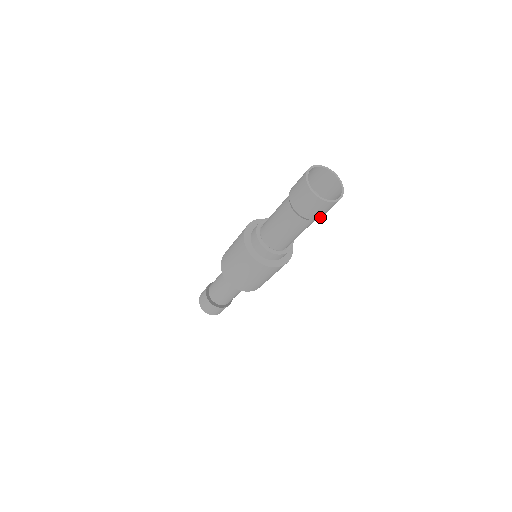
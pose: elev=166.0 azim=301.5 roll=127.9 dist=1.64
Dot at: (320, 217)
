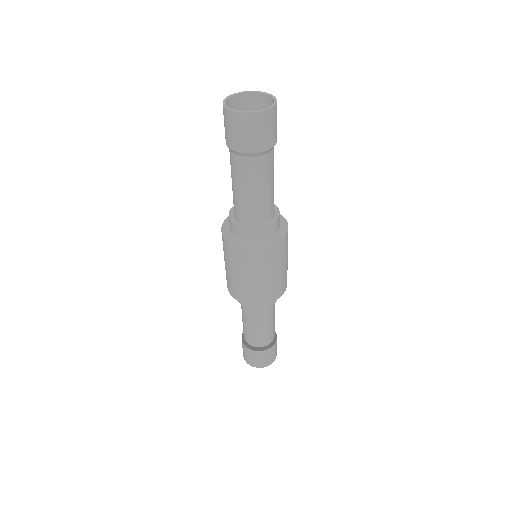
Dot at: (247, 149)
